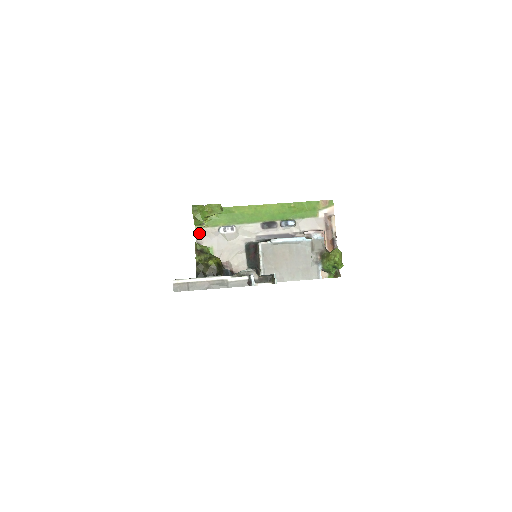
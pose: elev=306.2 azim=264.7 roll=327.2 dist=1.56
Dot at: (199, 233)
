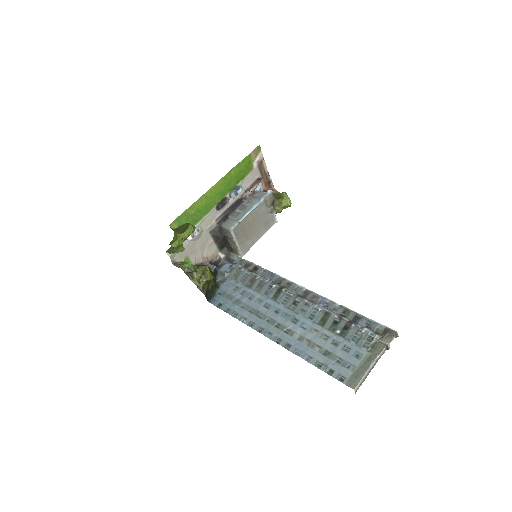
Dot at: (172, 255)
